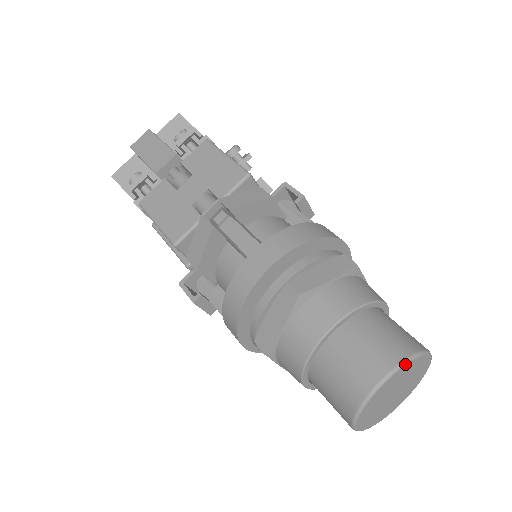
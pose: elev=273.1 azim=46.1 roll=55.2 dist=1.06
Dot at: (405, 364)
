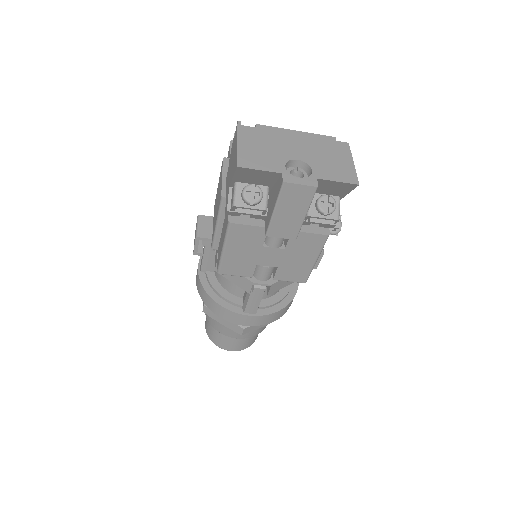
Dot at: occluded
